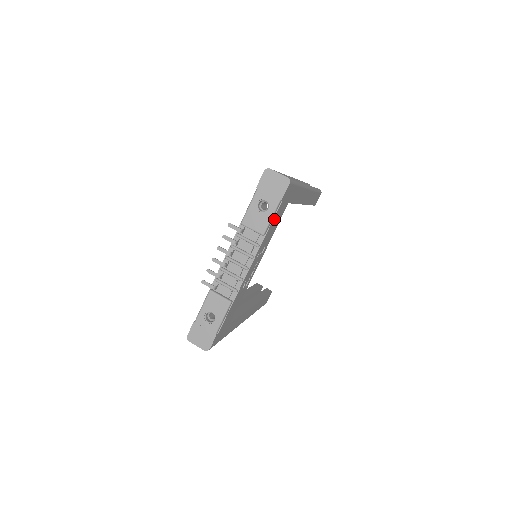
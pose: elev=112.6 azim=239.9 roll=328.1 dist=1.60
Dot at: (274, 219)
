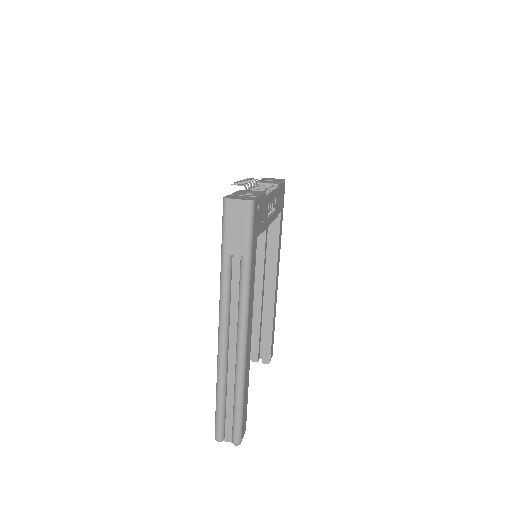
Dot at: (280, 190)
